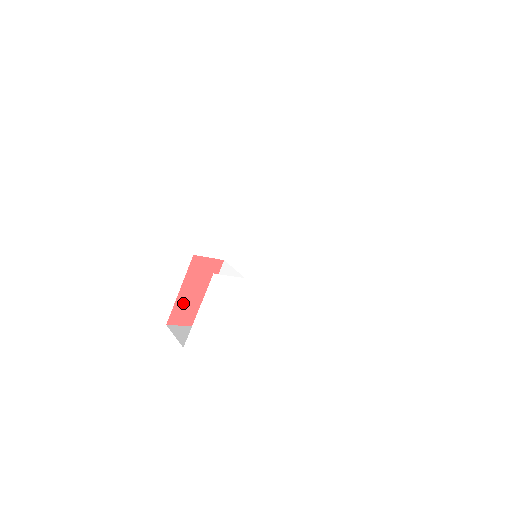
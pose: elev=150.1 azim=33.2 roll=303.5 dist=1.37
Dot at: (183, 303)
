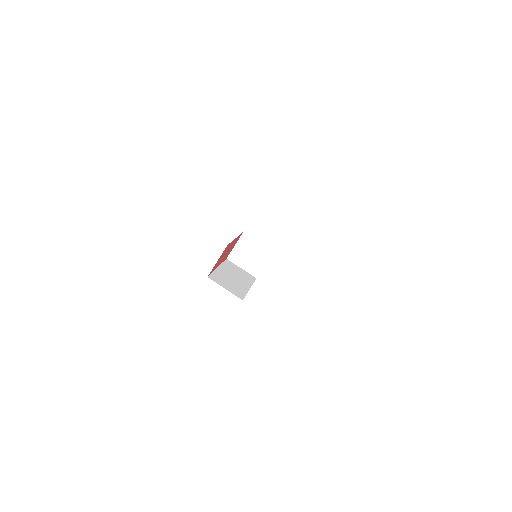
Dot at: (225, 256)
